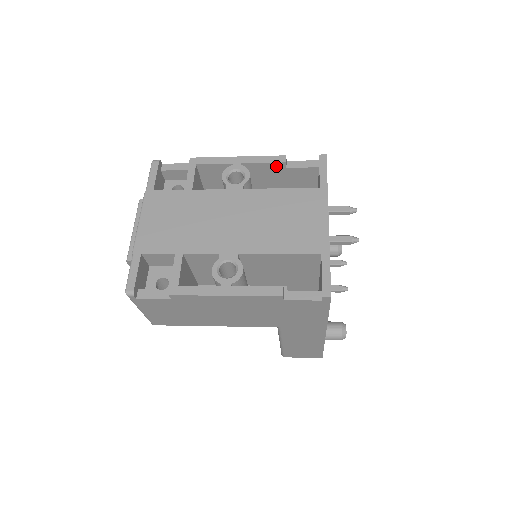
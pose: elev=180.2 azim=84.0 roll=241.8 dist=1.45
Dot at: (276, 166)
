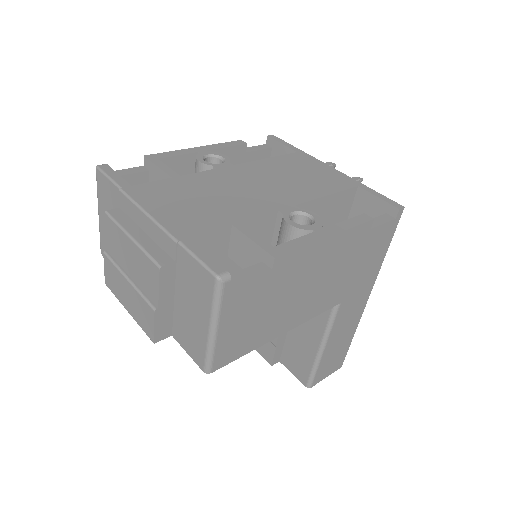
Dot at: (237, 151)
